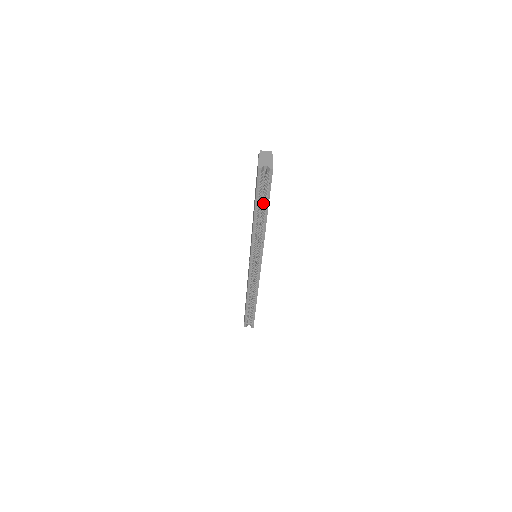
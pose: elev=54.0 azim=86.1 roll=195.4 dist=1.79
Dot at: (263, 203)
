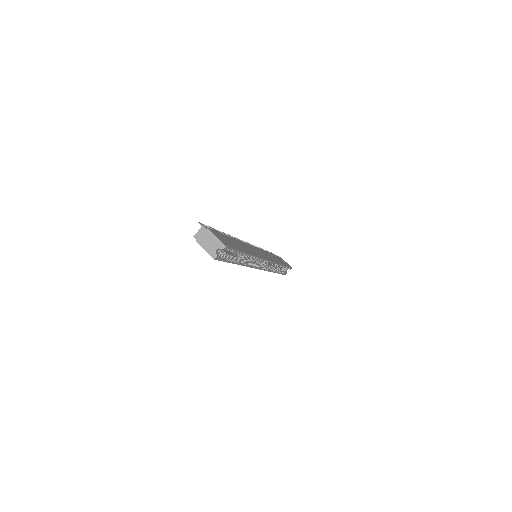
Dot at: occluded
